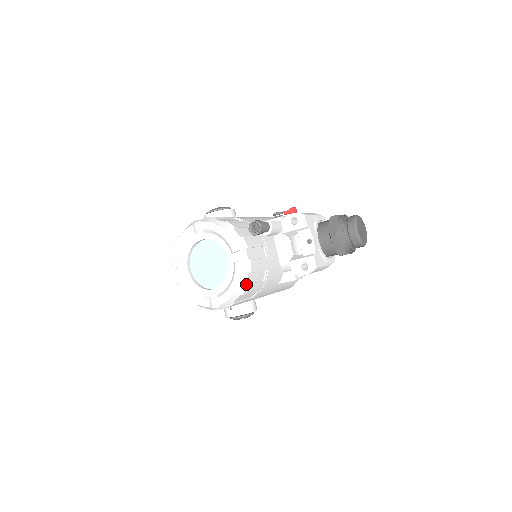
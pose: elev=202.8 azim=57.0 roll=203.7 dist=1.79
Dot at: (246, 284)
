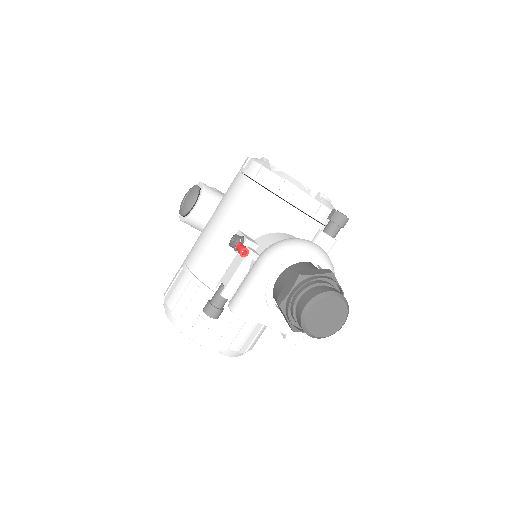
Dot at: (245, 352)
